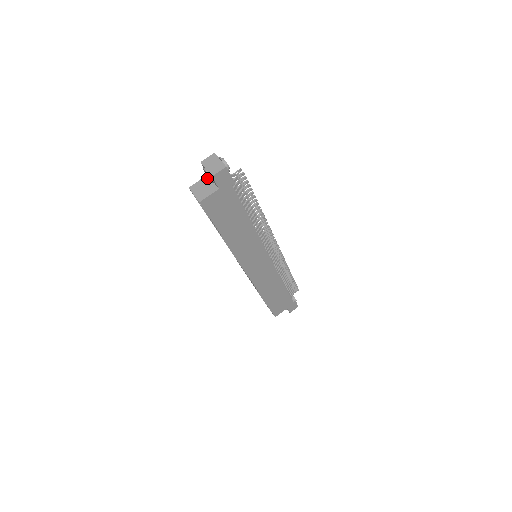
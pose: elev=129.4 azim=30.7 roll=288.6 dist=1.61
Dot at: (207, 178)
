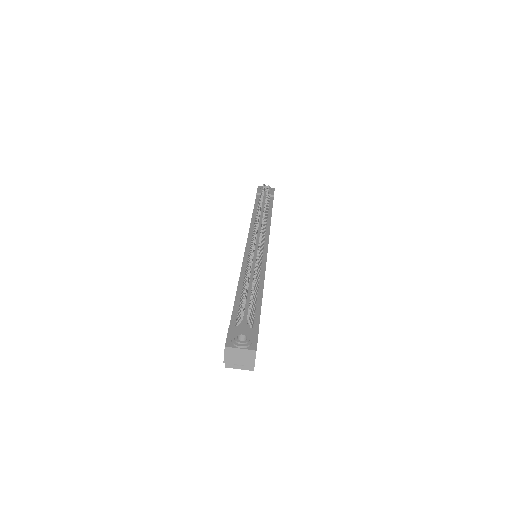
Dot at: occluded
